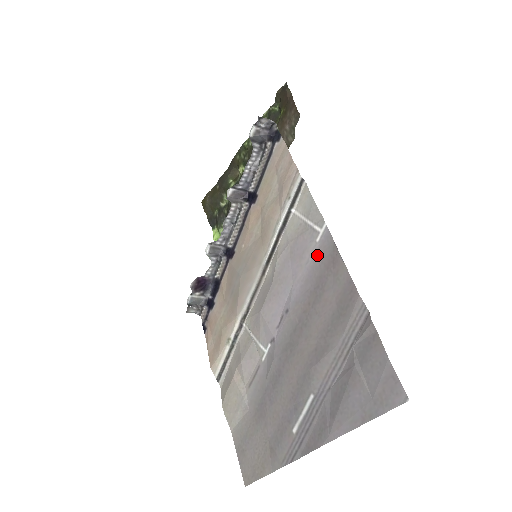
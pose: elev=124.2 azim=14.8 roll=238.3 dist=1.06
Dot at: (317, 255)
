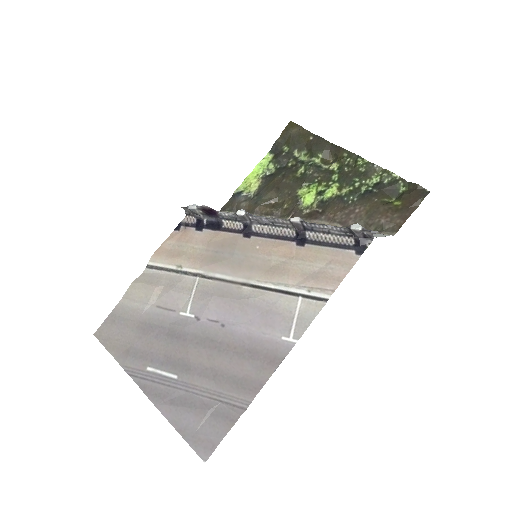
Dot at: (272, 342)
